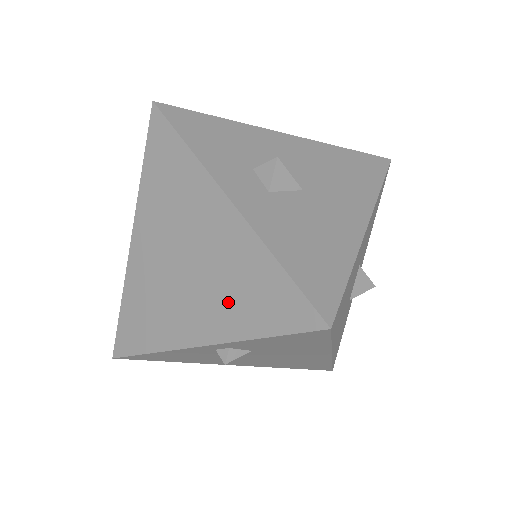
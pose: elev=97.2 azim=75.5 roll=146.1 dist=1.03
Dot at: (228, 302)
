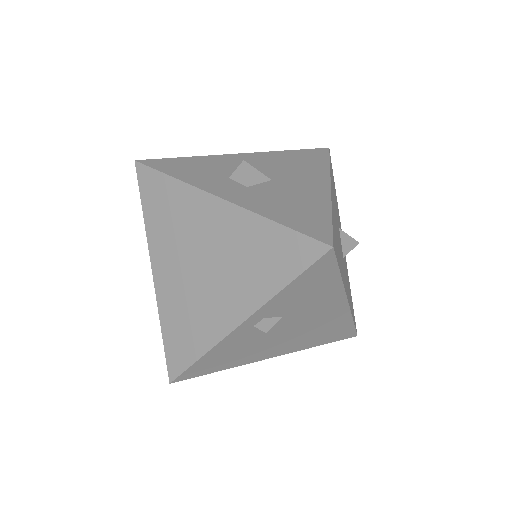
Dot at: (249, 275)
